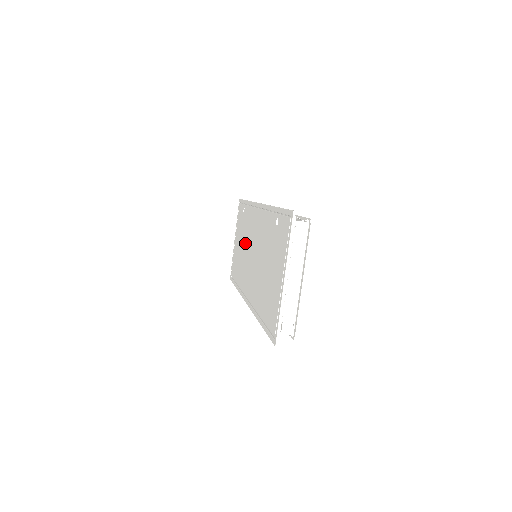
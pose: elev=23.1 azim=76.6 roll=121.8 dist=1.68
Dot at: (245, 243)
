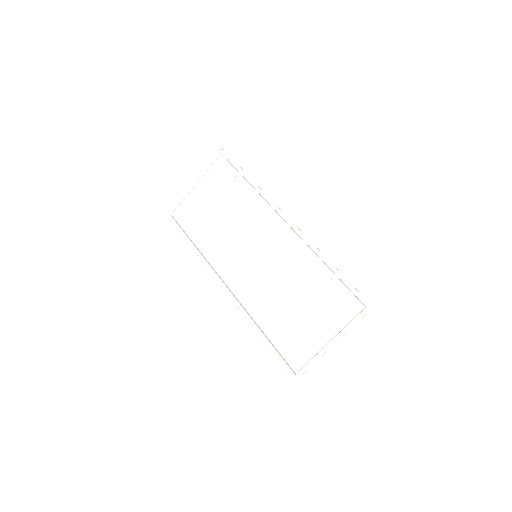
Dot at: (233, 222)
